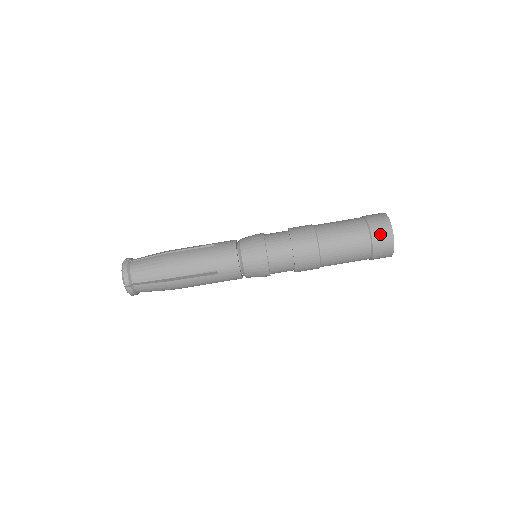
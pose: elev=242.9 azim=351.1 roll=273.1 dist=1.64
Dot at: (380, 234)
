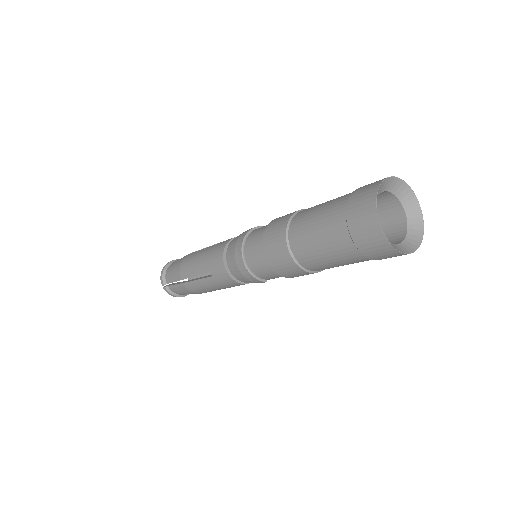
Dot at: (358, 213)
